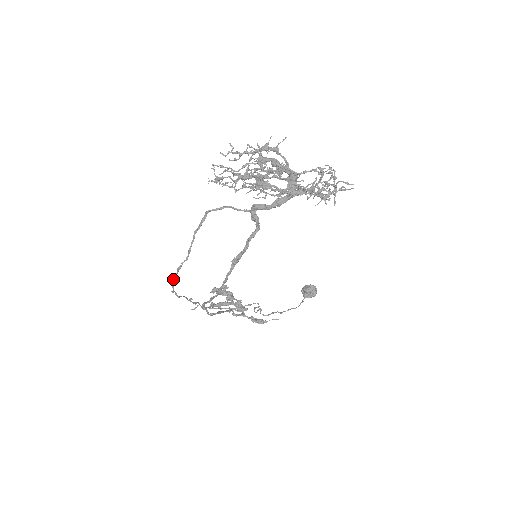
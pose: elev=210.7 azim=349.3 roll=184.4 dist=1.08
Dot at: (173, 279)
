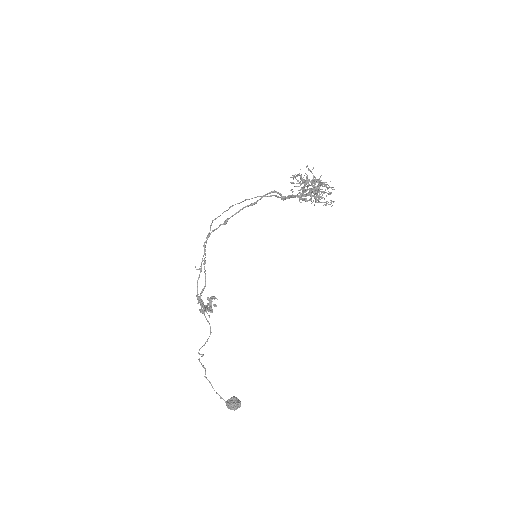
Dot at: occluded
